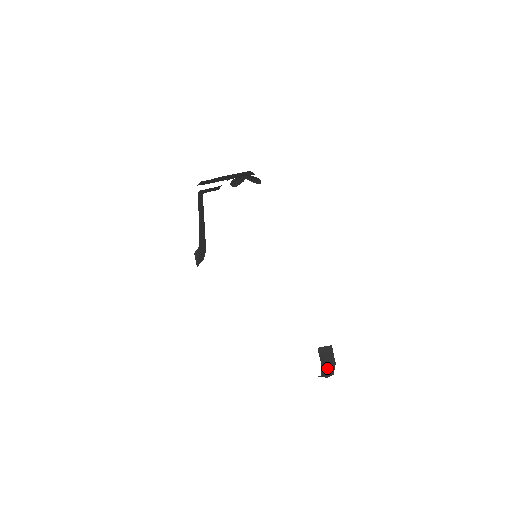
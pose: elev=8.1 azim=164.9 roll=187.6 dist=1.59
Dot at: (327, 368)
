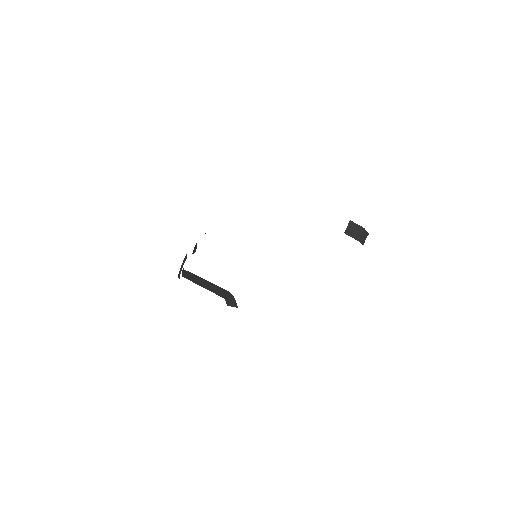
Dot at: (362, 237)
